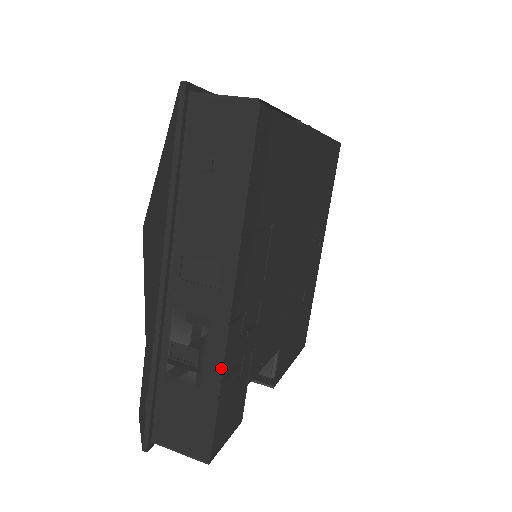
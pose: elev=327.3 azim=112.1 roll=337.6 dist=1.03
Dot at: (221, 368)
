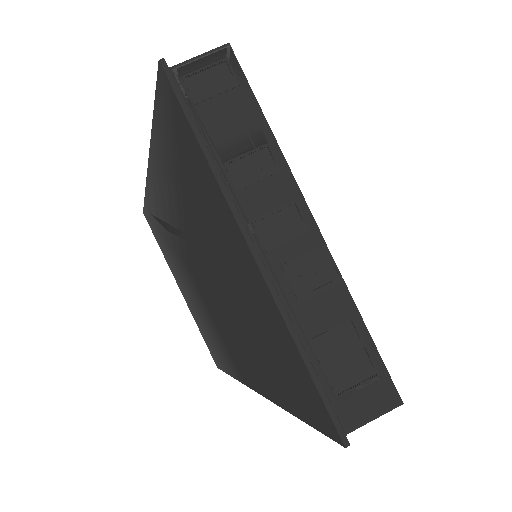
Dot at: occluded
